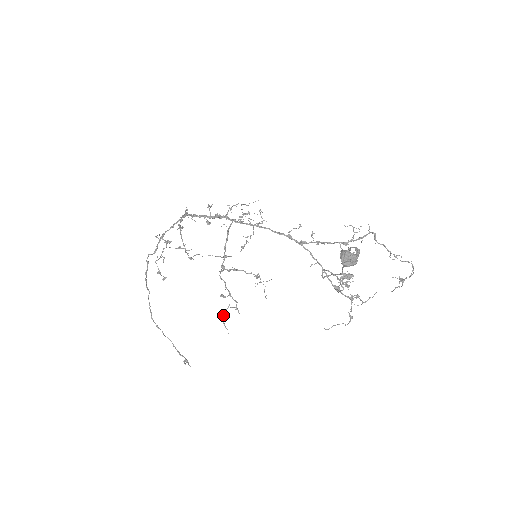
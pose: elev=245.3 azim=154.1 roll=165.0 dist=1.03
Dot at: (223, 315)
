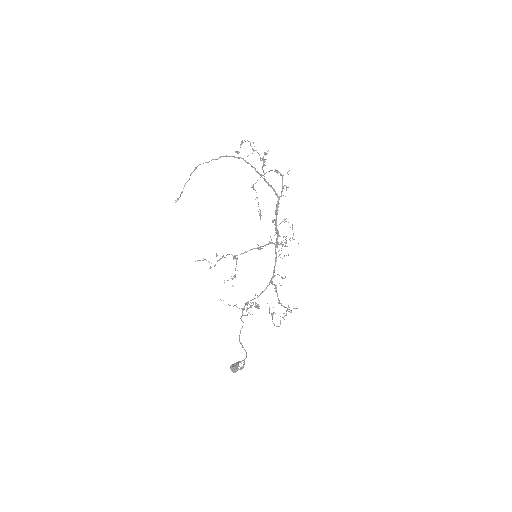
Dot at: occluded
